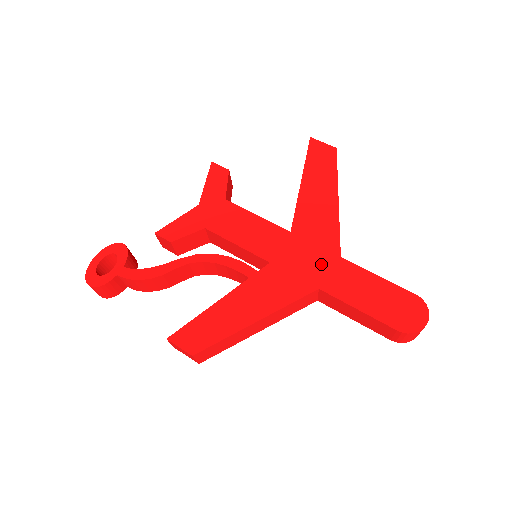
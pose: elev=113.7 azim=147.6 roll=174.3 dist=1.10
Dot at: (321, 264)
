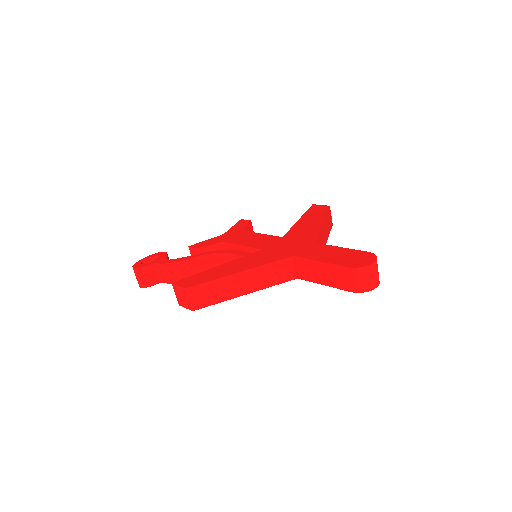
Dot at: (299, 246)
